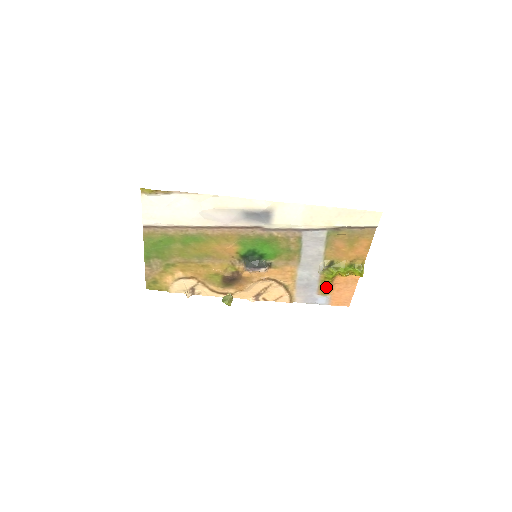
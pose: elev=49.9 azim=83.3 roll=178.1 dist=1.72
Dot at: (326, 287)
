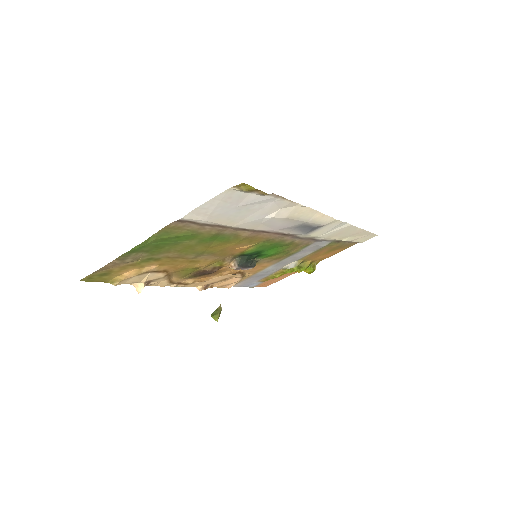
Dot at: occluded
